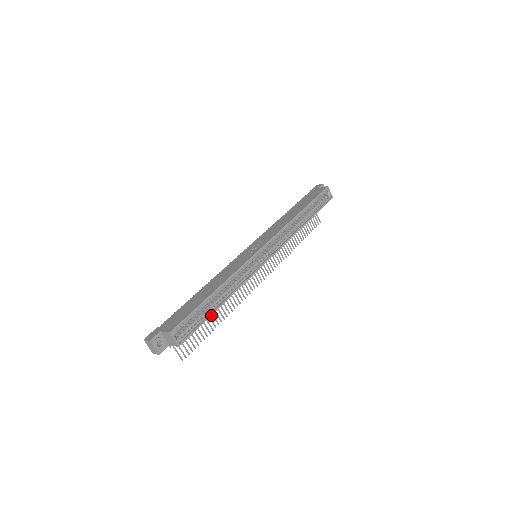
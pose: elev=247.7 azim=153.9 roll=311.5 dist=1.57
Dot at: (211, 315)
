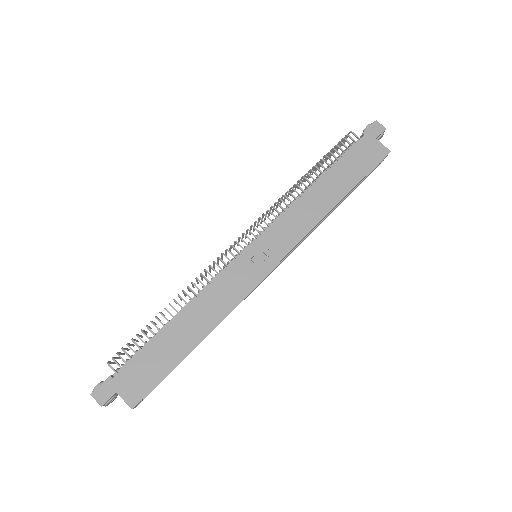
Dot at: occluded
